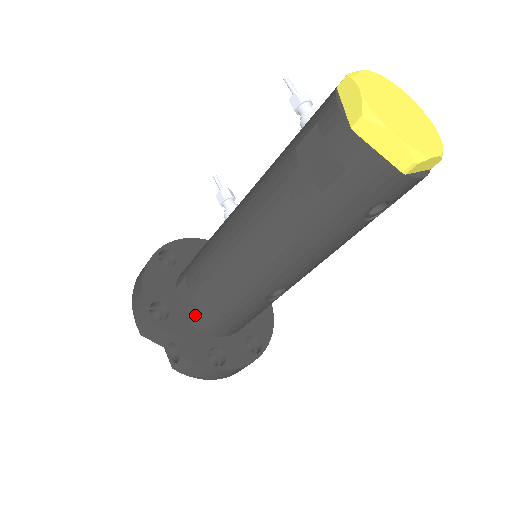
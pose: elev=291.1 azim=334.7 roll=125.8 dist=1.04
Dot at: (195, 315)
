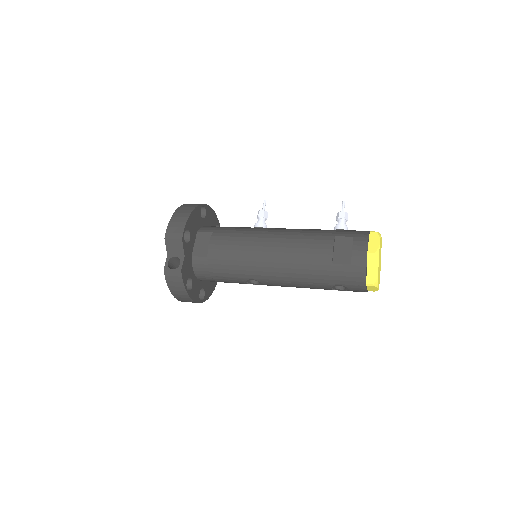
Dot at: (200, 255)
